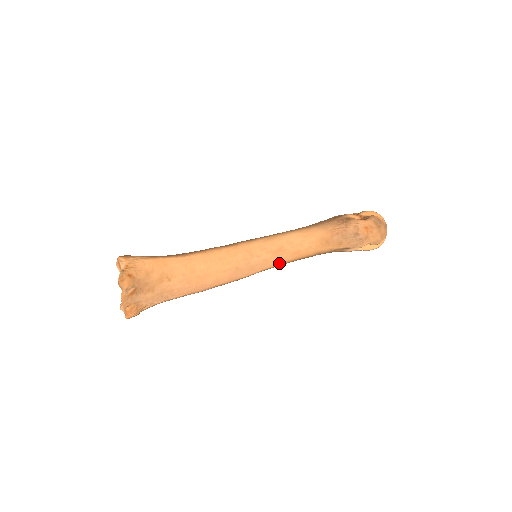
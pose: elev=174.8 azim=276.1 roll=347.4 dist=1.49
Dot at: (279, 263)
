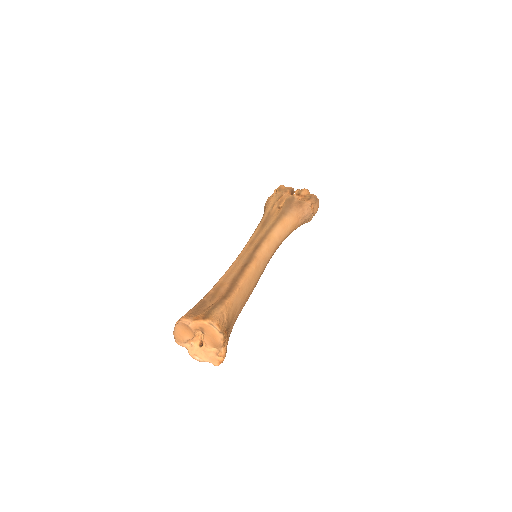
Dot at: occluded
